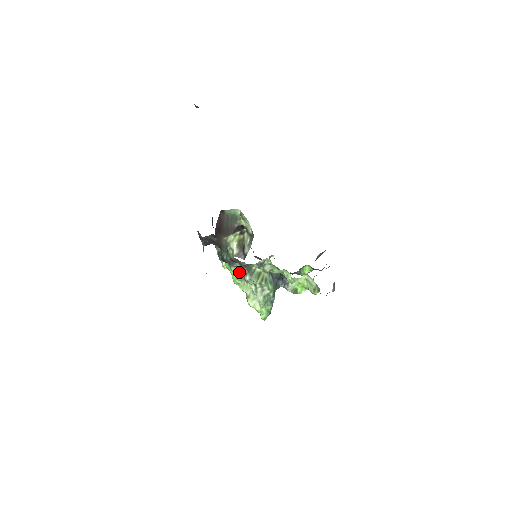
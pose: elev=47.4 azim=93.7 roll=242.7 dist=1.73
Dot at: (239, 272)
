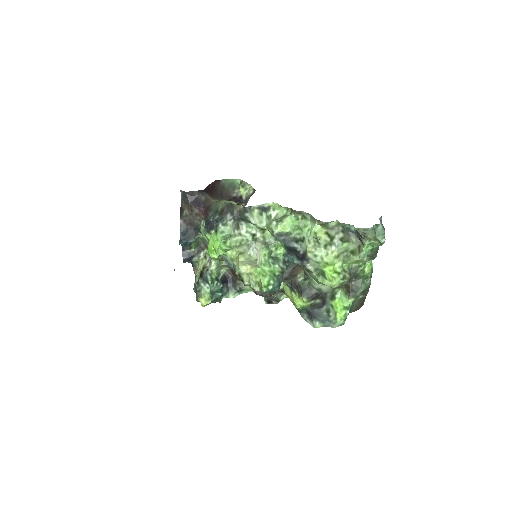
Dot at: (229, 237)
